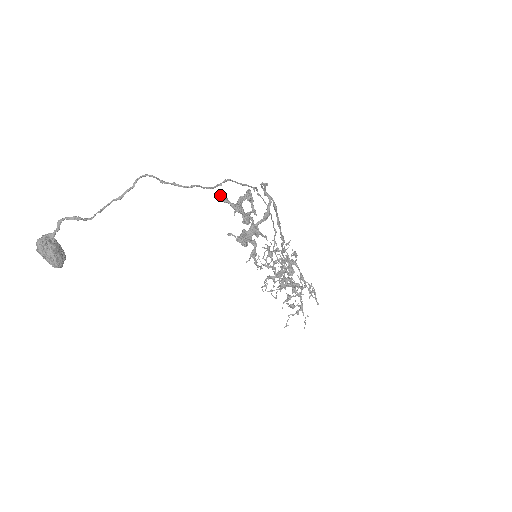
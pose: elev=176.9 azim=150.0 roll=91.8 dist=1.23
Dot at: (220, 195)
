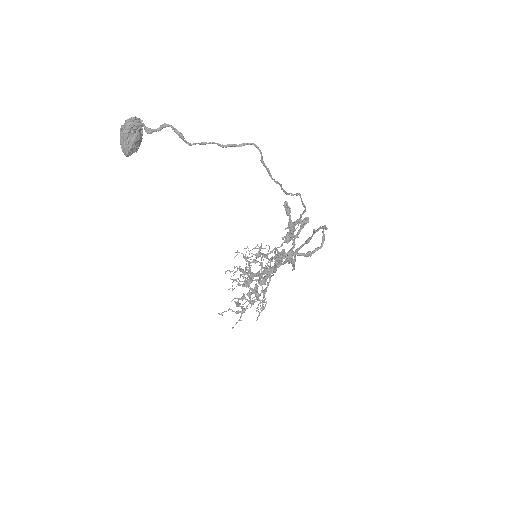
Dot at: (287, 204)
